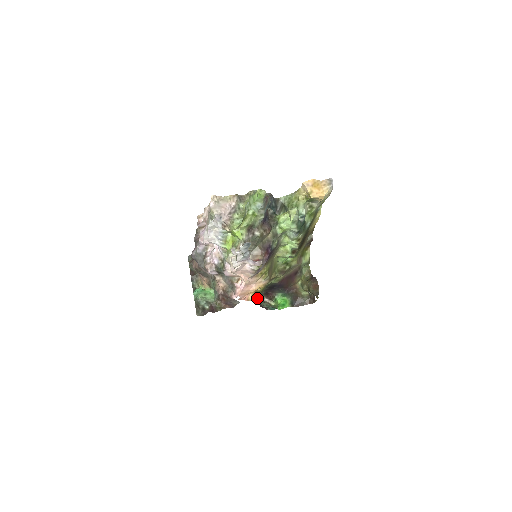
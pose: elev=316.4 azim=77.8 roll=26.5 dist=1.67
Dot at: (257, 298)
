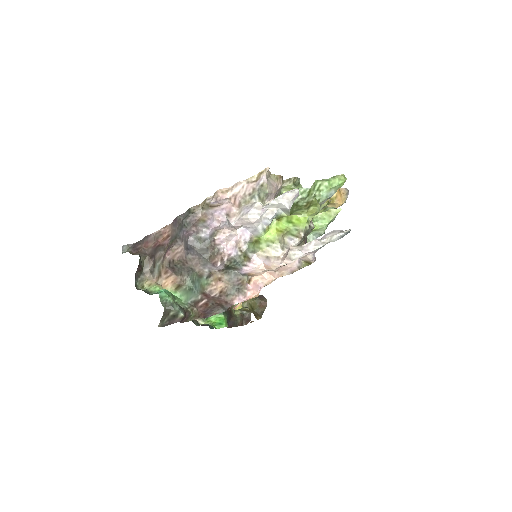
Dot at: occluded
